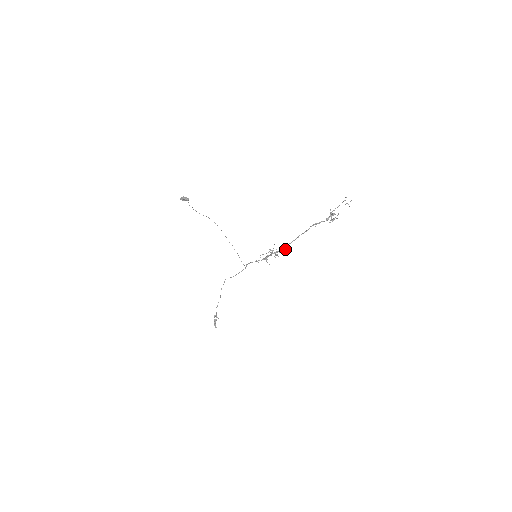
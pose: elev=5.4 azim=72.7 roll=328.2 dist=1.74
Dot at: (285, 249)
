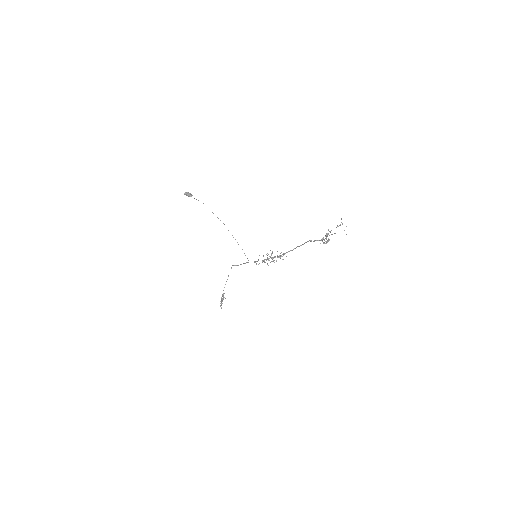
Dot at: (282, 256)
